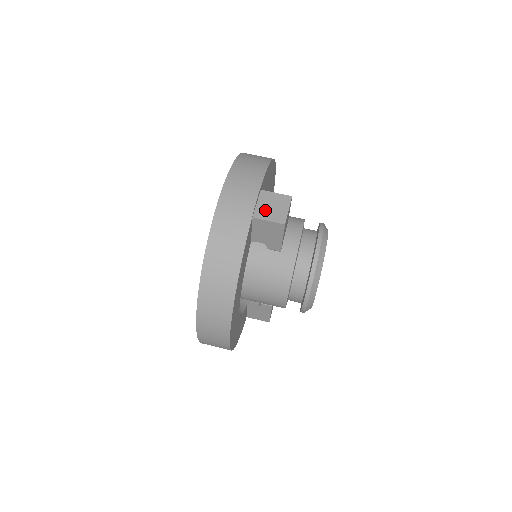
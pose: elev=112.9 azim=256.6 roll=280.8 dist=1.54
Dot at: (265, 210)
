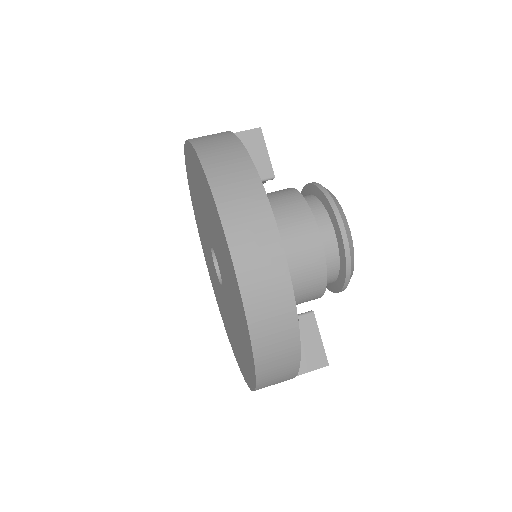
Dot at: occluded
